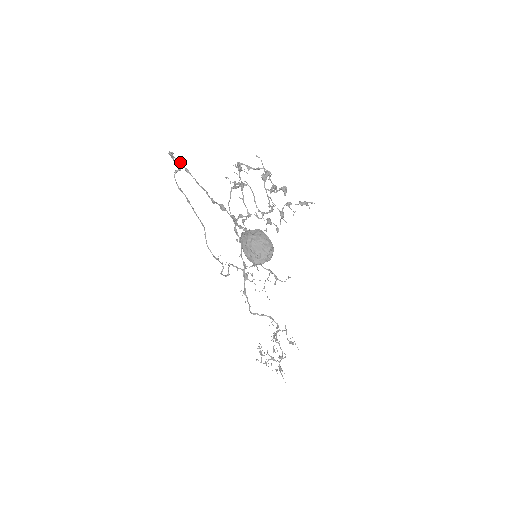
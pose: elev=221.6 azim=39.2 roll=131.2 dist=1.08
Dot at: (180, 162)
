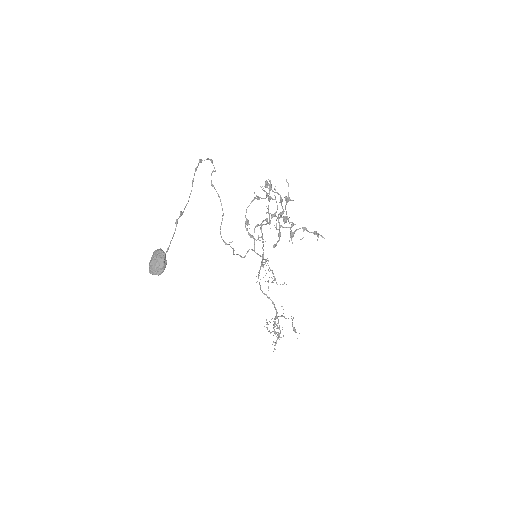
Dot at: occluded
